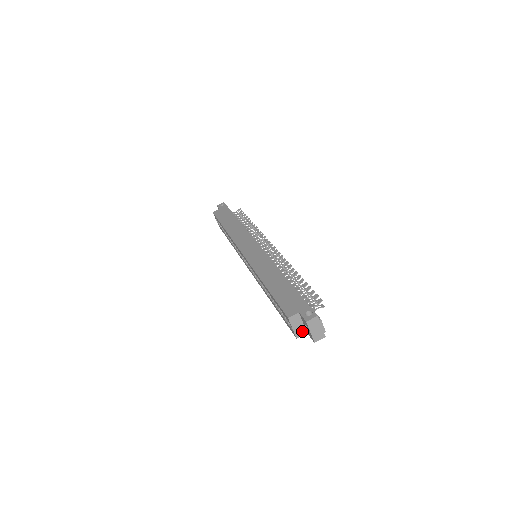
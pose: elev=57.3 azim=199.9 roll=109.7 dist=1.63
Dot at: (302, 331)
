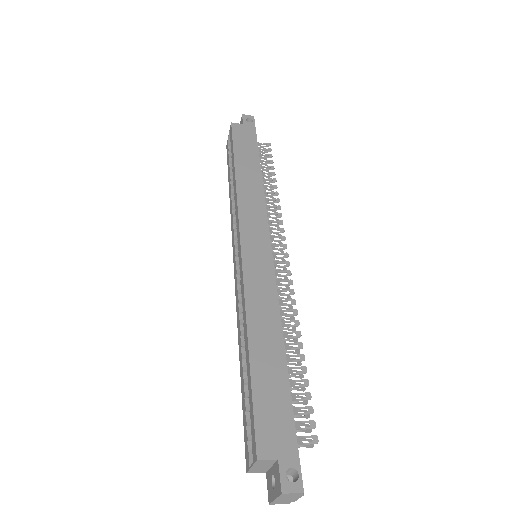
Dot at: (261, 470)
